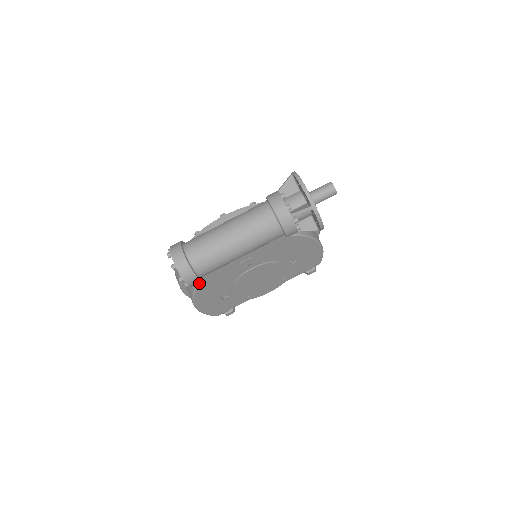
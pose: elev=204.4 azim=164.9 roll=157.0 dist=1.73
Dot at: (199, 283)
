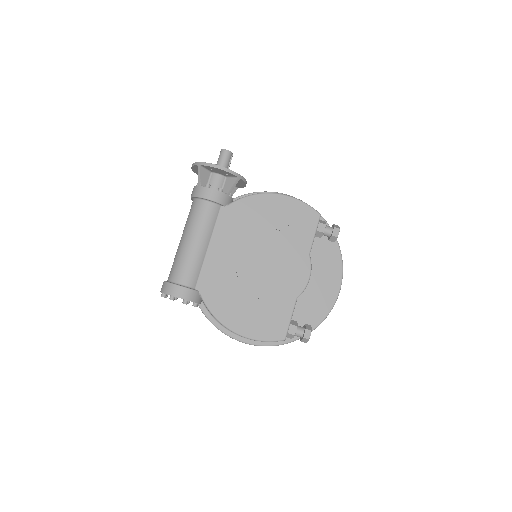
Dot at: (202, 299)
